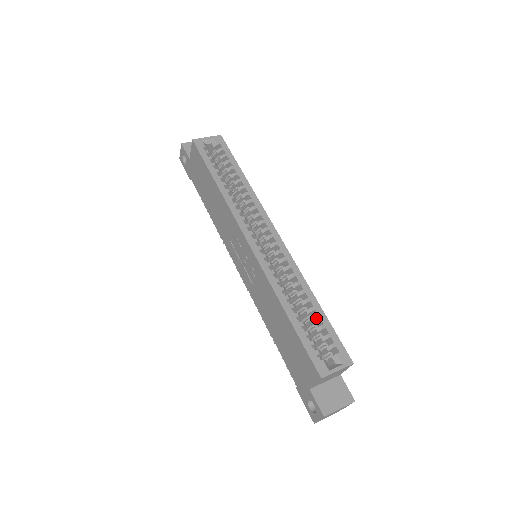
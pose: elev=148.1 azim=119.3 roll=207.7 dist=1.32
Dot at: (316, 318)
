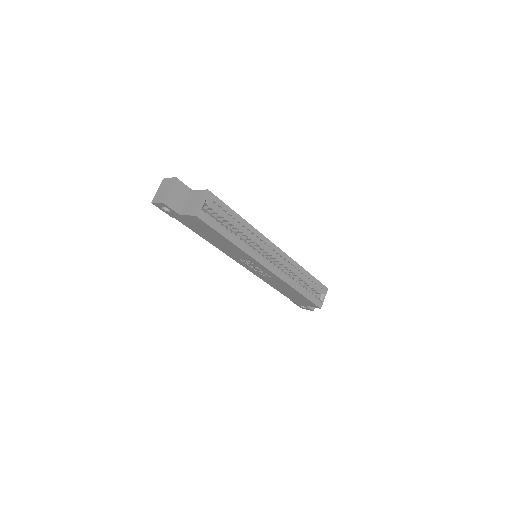
Dot at: (310, 282)
